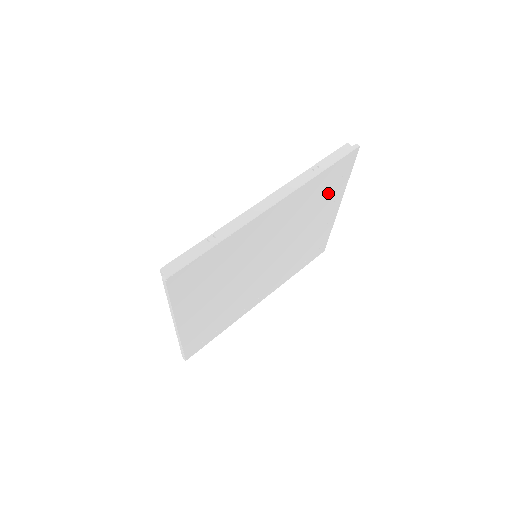
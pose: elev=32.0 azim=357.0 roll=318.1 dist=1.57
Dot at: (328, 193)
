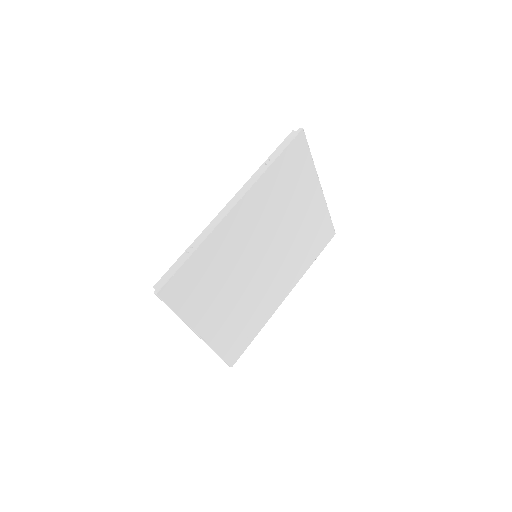
Dot at: (296, 179)
